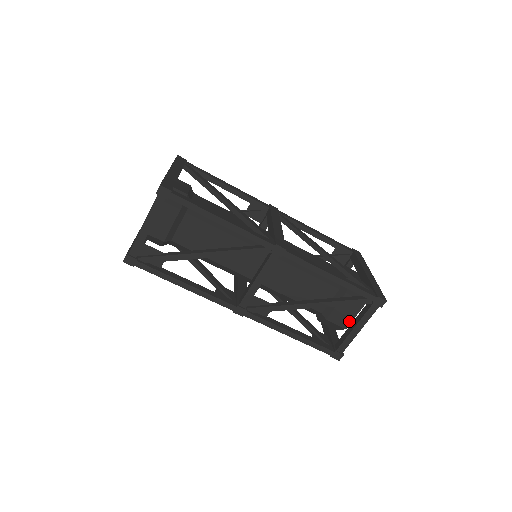
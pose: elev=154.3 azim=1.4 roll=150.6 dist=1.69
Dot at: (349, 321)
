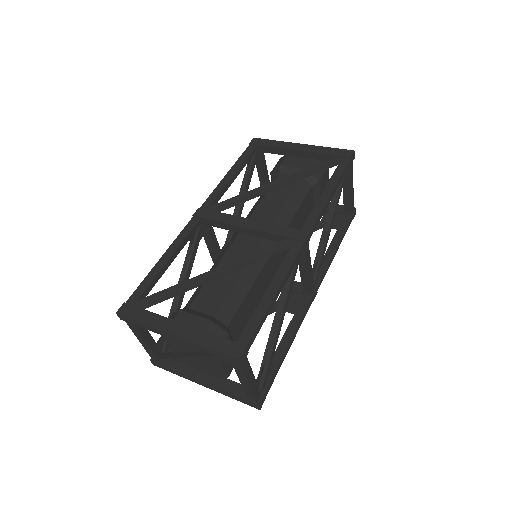
Dot at: occluded
